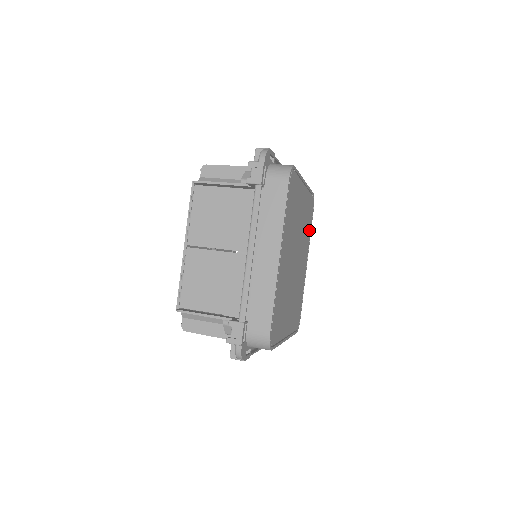
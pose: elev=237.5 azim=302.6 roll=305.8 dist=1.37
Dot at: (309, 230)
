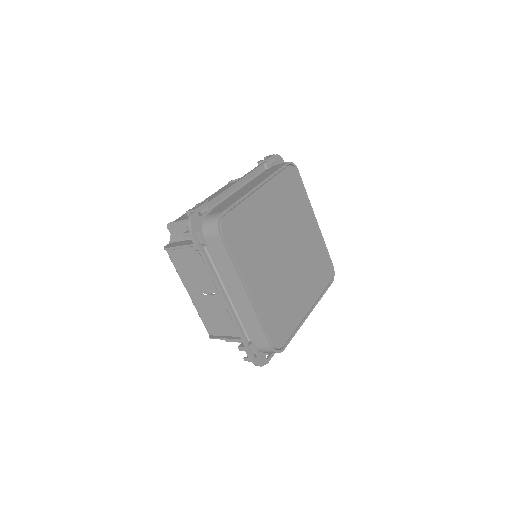
Dot at: (300, 196)
